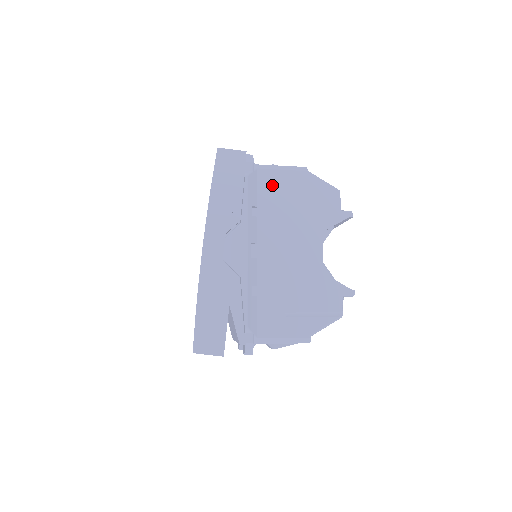
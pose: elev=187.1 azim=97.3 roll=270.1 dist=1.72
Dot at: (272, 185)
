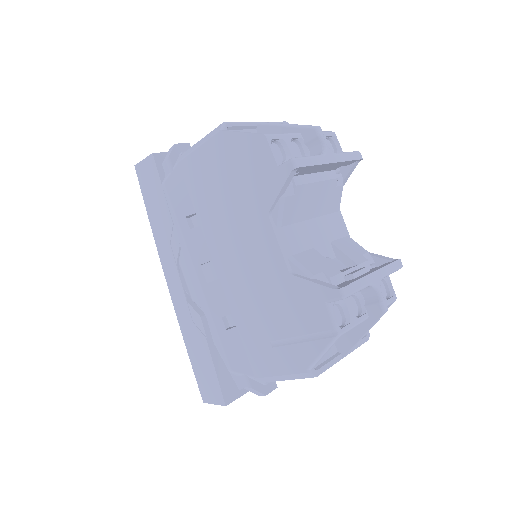
Dot at: (197, 176)
